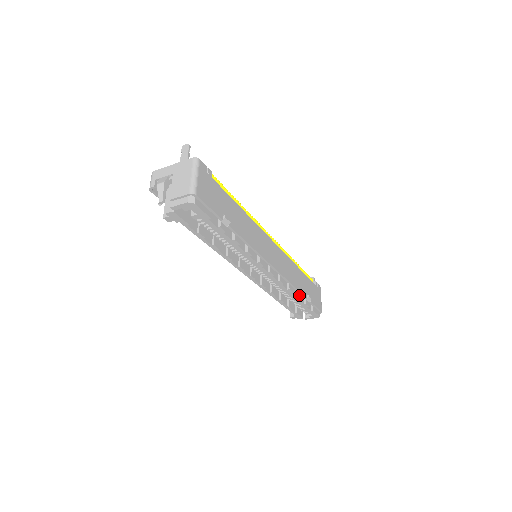
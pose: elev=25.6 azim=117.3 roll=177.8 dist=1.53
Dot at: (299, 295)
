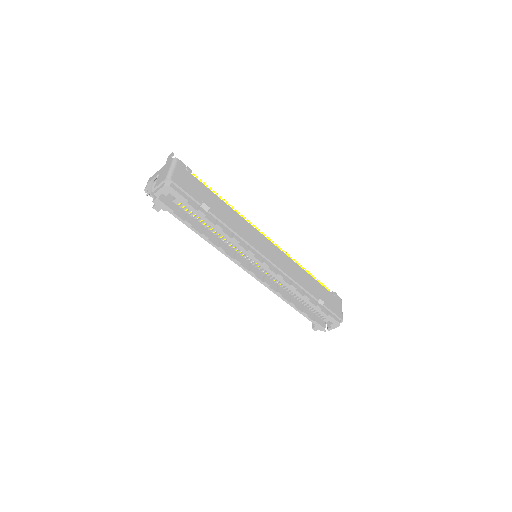
Dot at: (307, 295)
